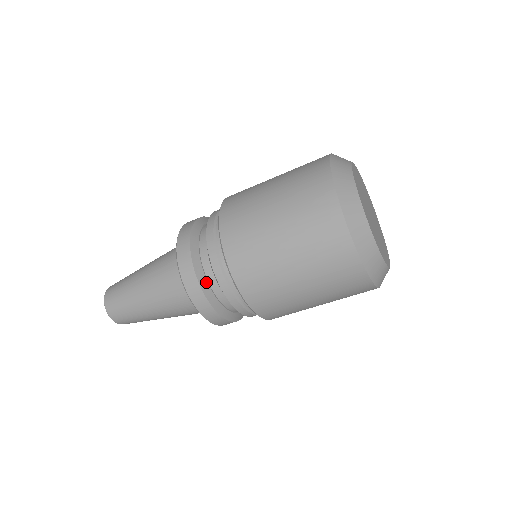
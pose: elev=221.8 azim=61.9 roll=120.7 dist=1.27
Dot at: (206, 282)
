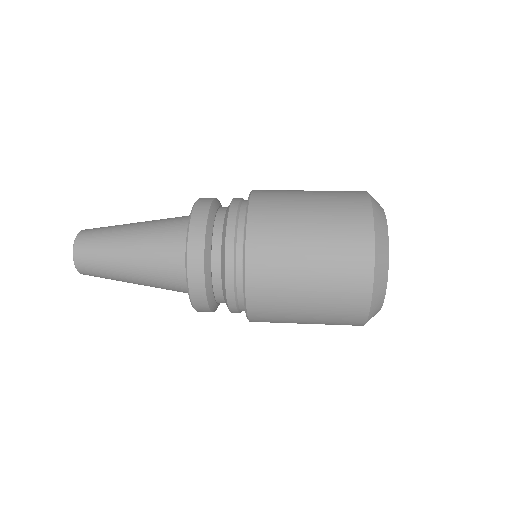
Dot at: (213, 298)
